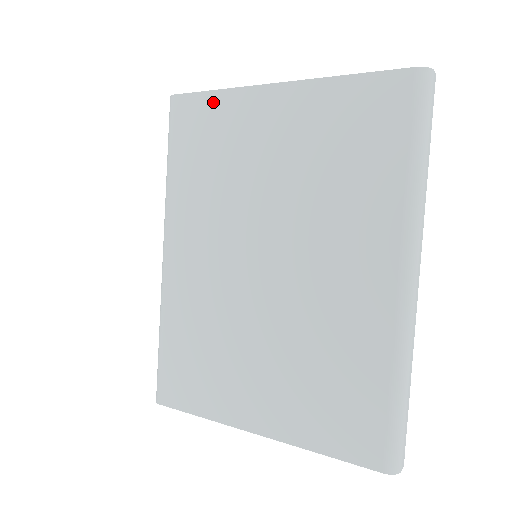
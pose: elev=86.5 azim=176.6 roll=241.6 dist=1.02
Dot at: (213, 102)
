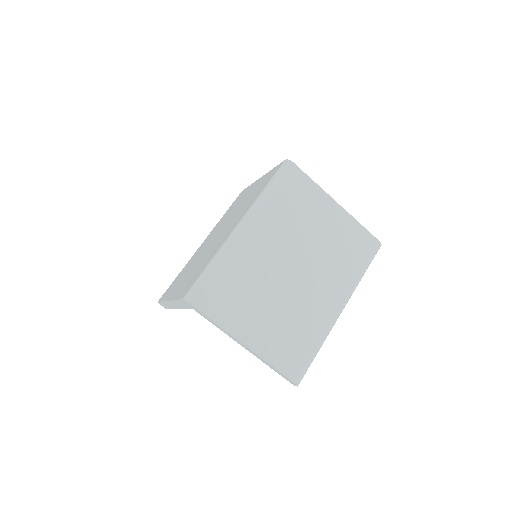
Dot at: (309, 184)
